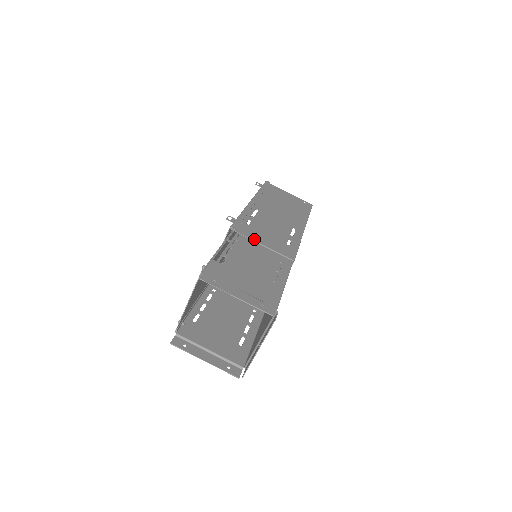
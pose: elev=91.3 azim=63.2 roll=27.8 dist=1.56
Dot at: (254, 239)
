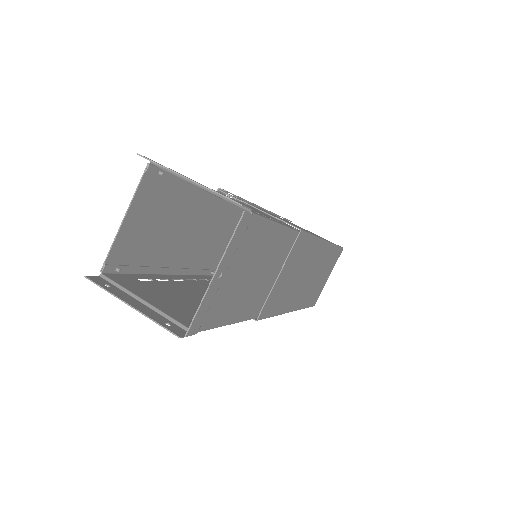
Dot at: occluded
